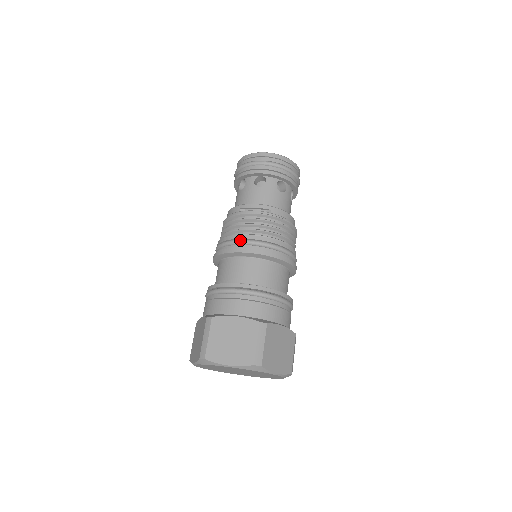
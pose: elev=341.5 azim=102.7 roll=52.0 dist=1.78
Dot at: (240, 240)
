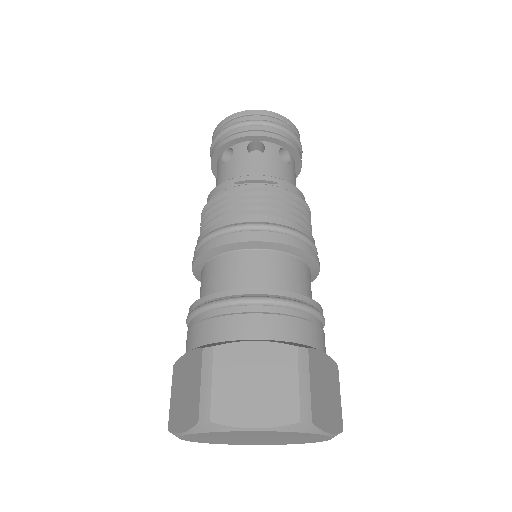
Dot at: (242, 224)
